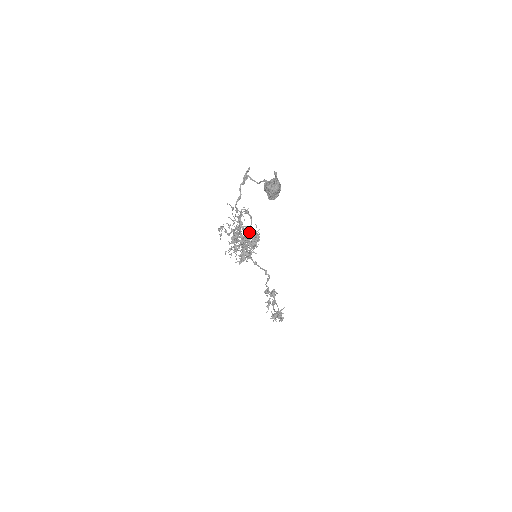
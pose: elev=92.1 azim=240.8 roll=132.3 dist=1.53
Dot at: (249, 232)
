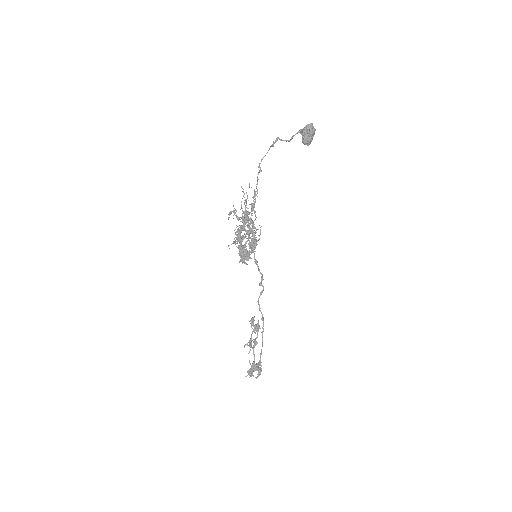
Dot at: occluded
